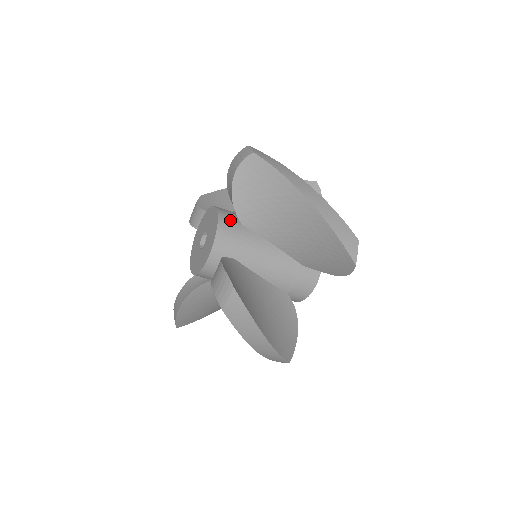
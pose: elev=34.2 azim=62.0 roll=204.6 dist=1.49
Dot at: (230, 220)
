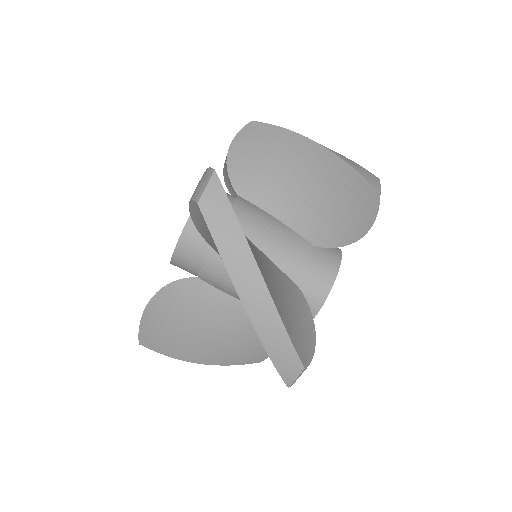
Dot at: occluded
